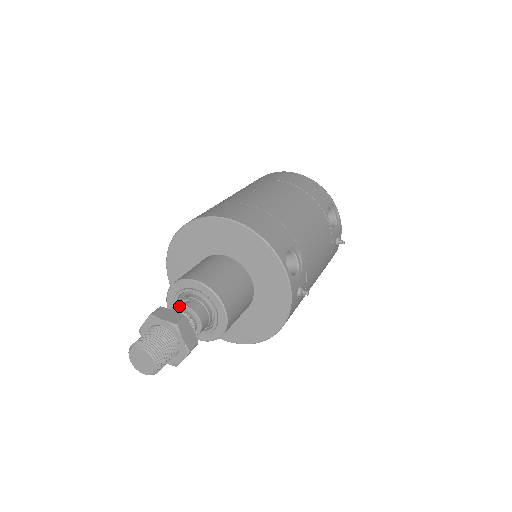
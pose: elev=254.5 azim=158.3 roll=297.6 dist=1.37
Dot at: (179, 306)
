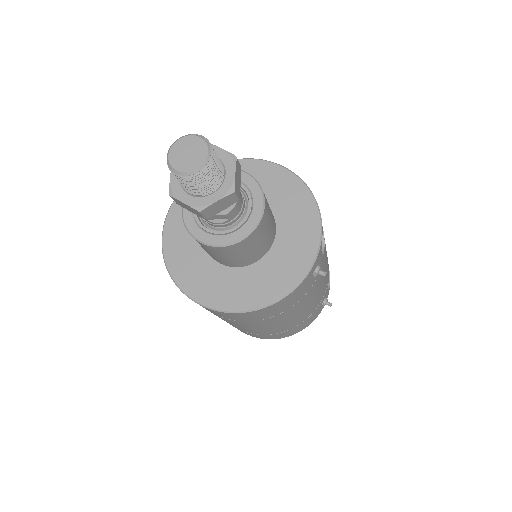
Dot at: occluded
